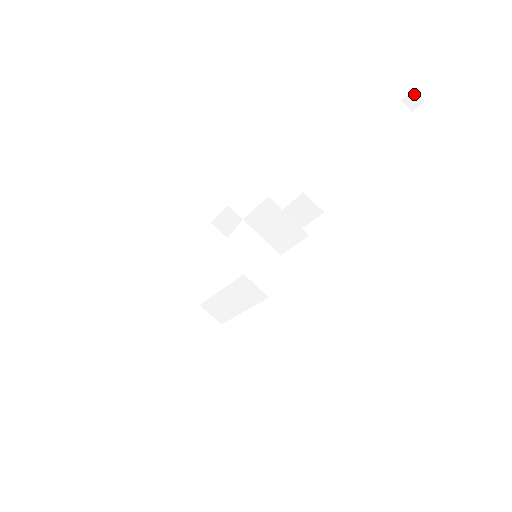
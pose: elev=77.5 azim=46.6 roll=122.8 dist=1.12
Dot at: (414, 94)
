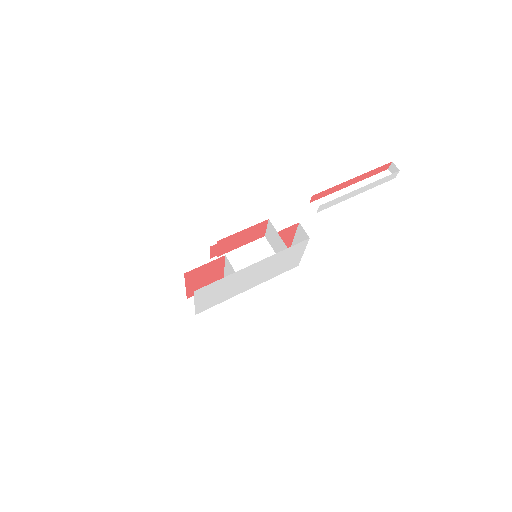
Dot at: (393, 164)
